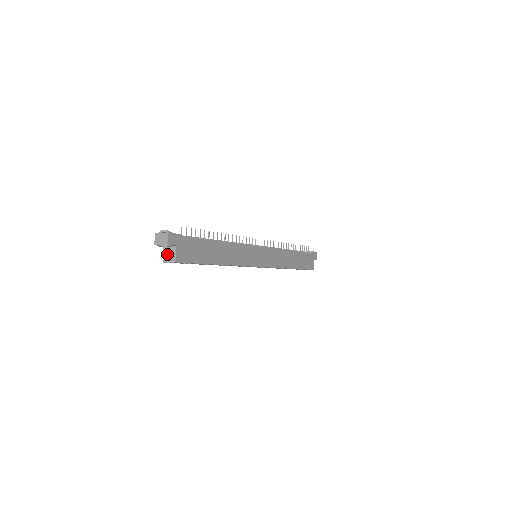
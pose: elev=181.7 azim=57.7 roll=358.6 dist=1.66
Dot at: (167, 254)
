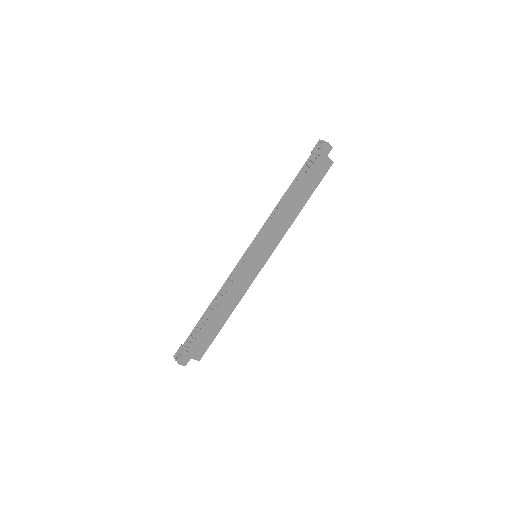
Dot at: occluded
